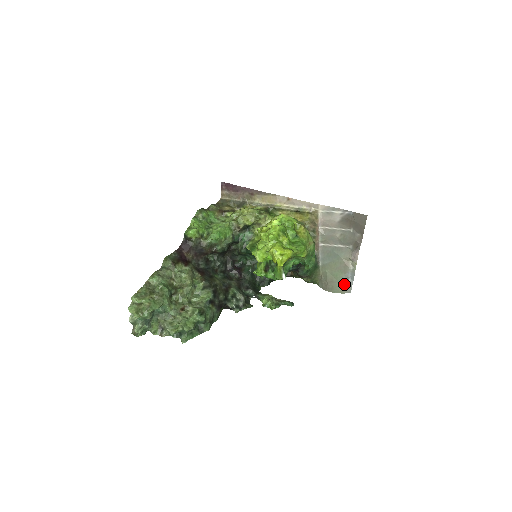
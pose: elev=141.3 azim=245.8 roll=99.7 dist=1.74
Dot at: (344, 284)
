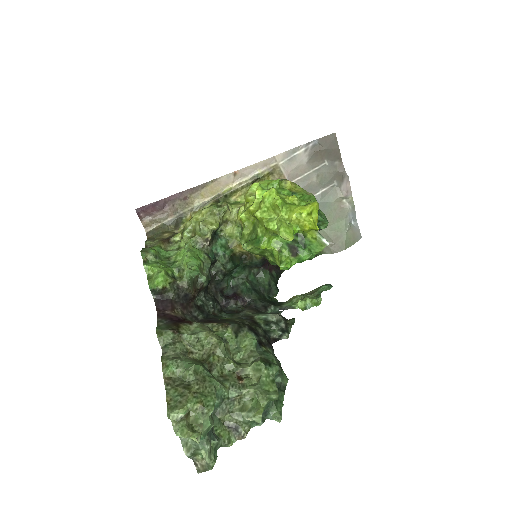
Dot at: (351, 231)
